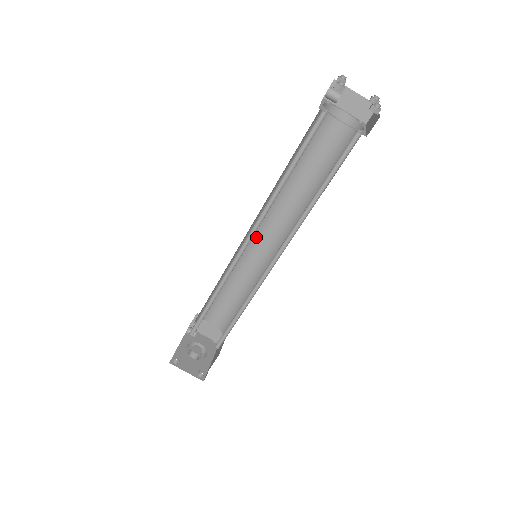
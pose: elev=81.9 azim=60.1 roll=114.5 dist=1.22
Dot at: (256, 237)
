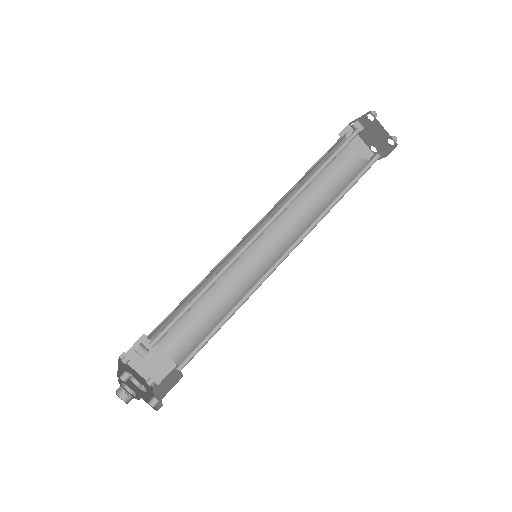
Dot at: occluded
